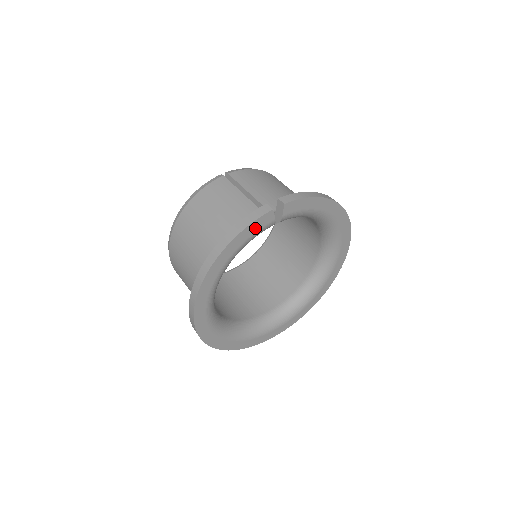
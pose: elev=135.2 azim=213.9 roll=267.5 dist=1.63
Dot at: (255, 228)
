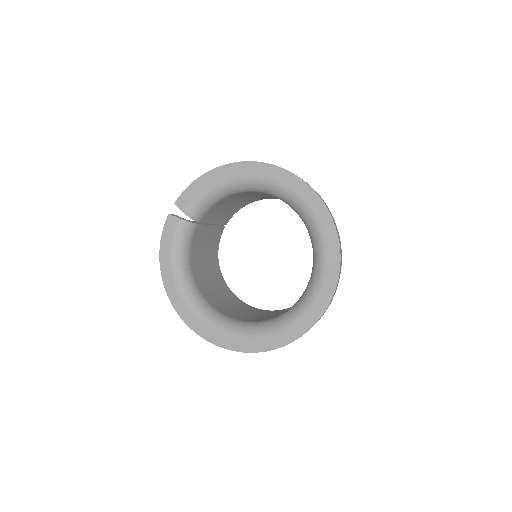
Dot at: (169, 234)
